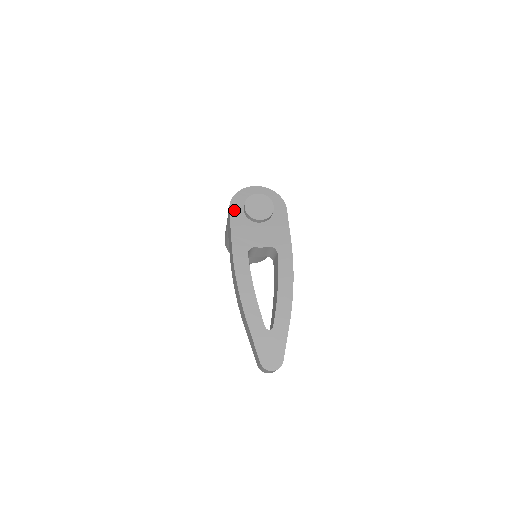
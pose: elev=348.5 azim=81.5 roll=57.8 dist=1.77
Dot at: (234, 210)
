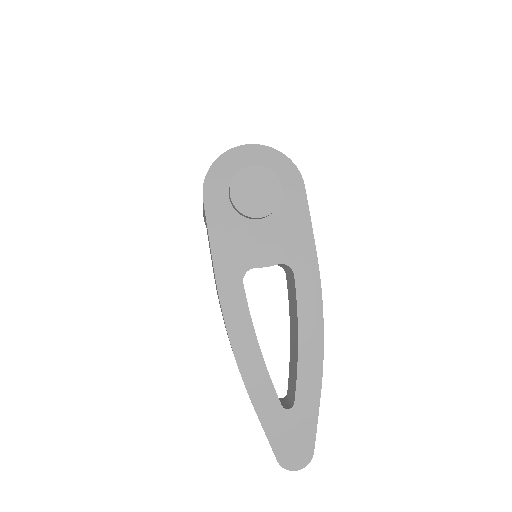
Dot at: (212, 199)
